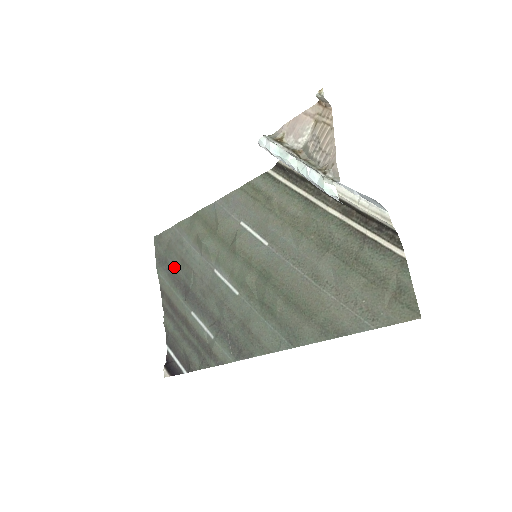
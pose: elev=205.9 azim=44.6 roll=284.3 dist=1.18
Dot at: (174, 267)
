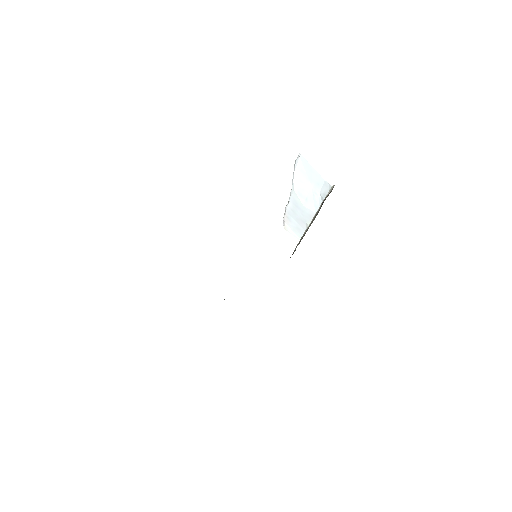
Dot at: occluded
